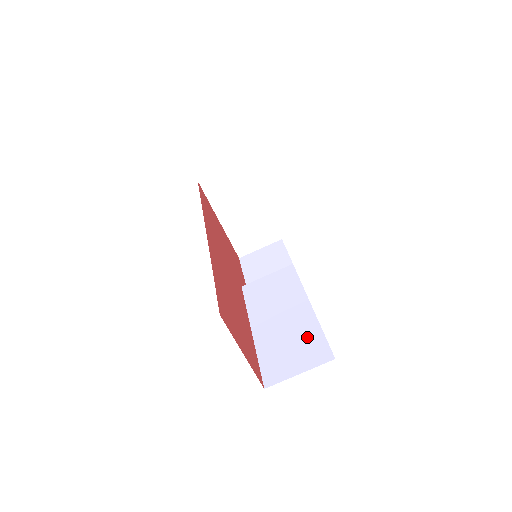
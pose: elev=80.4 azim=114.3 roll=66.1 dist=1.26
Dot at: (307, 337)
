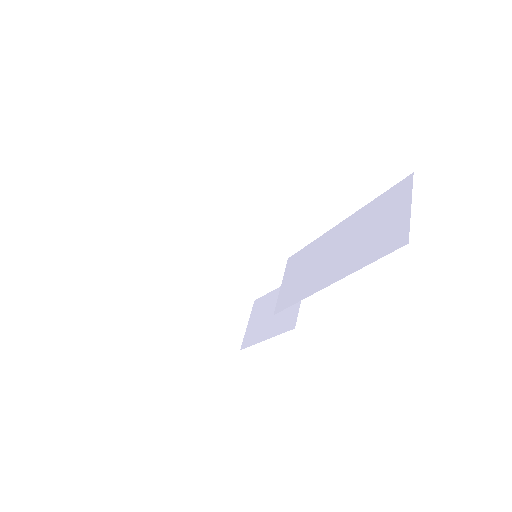
Dot at: (374, 212)
